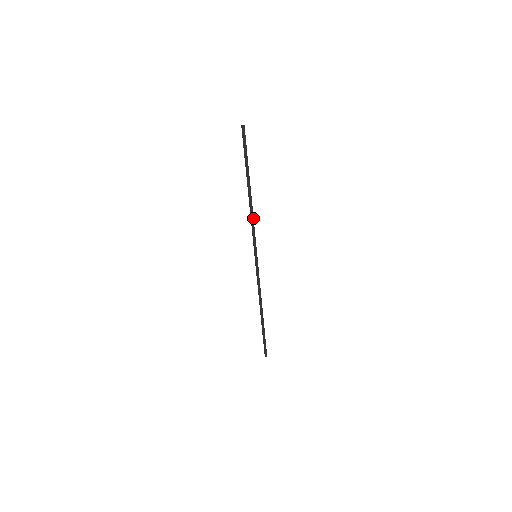
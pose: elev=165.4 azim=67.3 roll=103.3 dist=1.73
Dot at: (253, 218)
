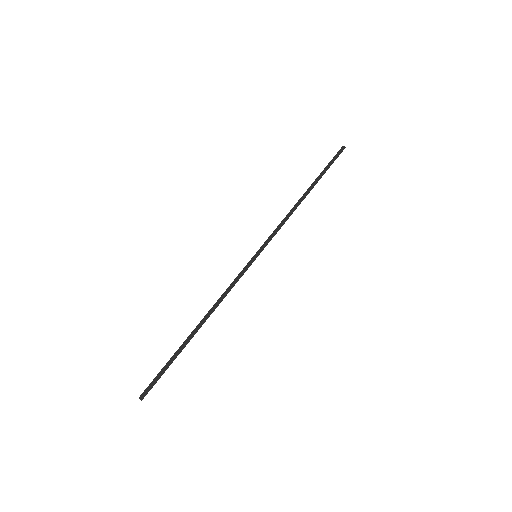
Dot at: (287, 217)
